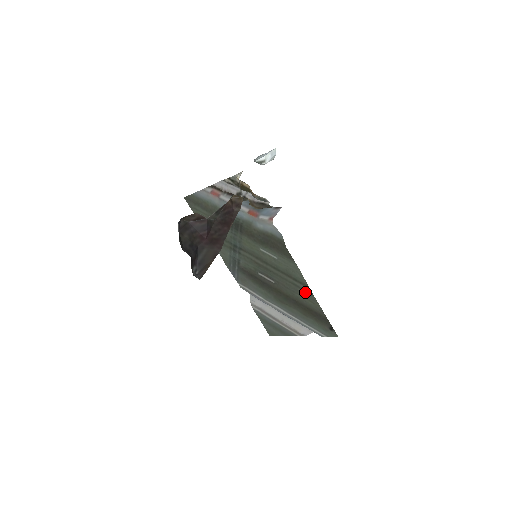
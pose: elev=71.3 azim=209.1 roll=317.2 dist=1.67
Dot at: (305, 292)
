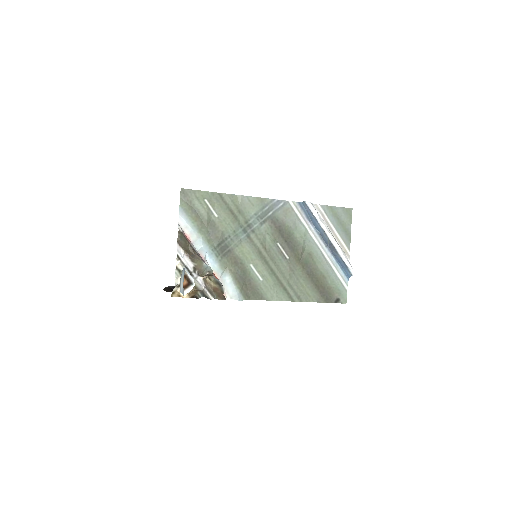
Dot at: (298, 293)
